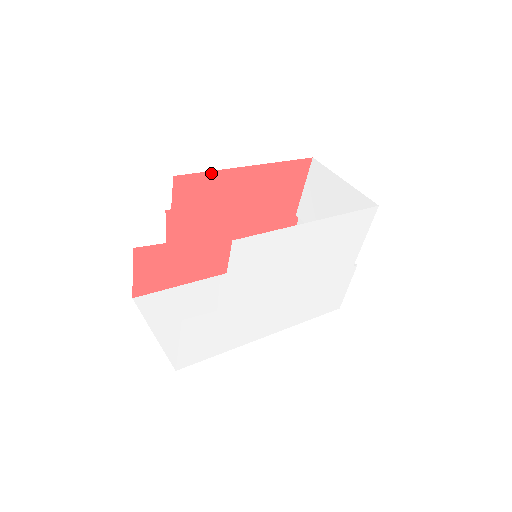
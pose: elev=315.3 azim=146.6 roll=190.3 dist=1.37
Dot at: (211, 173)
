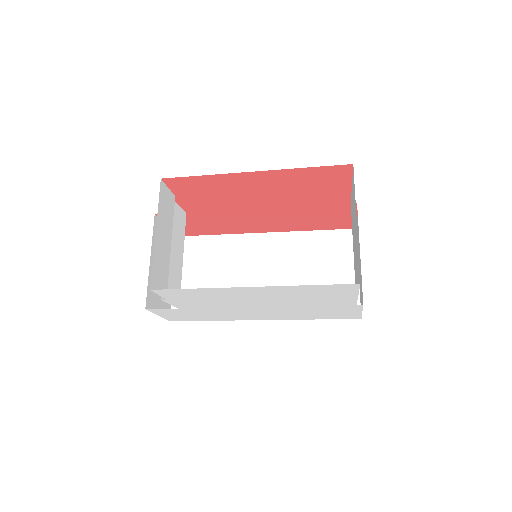
Dot at: (204, 176)
